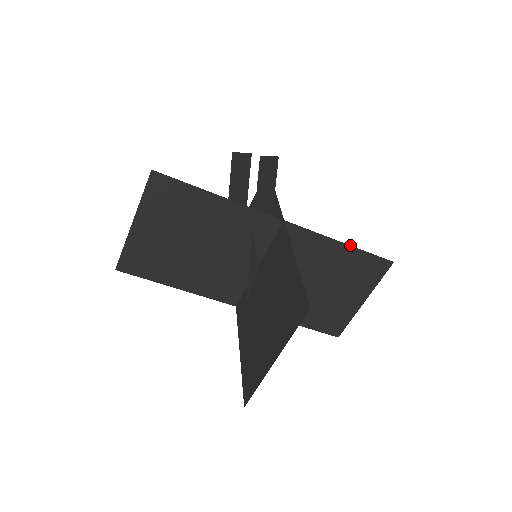
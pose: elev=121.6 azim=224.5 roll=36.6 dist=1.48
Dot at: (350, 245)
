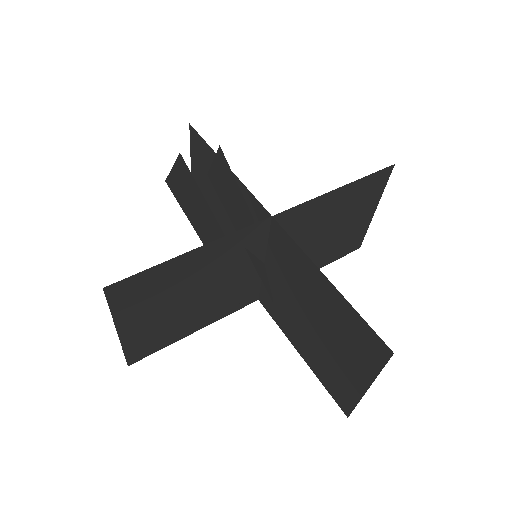
Dot at: (347, 184)
